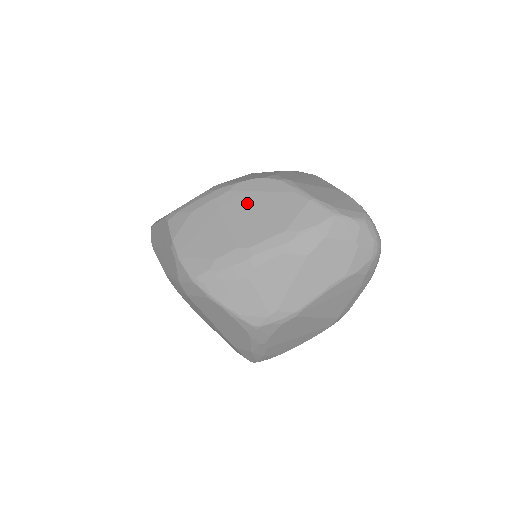
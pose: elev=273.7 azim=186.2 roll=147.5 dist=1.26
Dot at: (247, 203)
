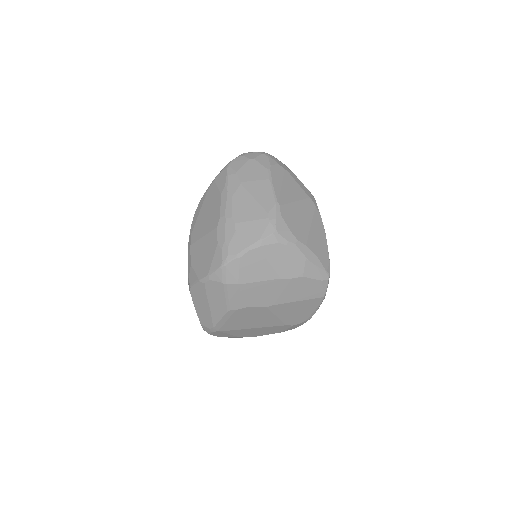
Dot at: (200, 222)
